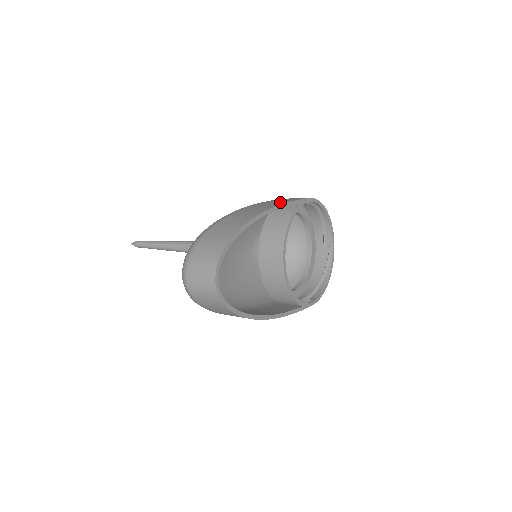
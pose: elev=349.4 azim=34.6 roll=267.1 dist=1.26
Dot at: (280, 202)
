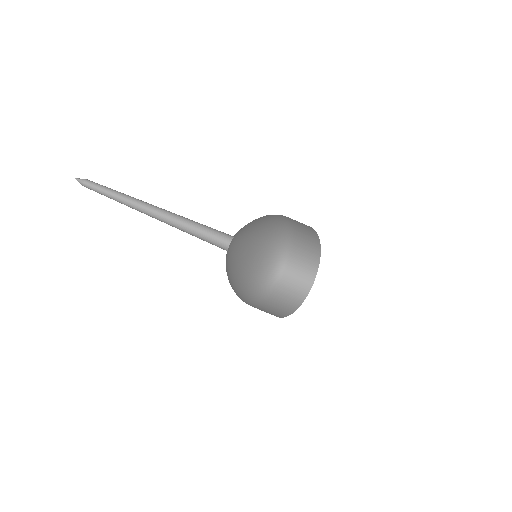
Dot at: (306, 225)
